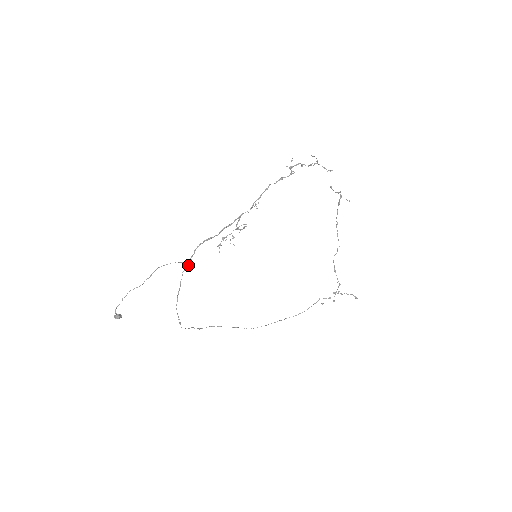
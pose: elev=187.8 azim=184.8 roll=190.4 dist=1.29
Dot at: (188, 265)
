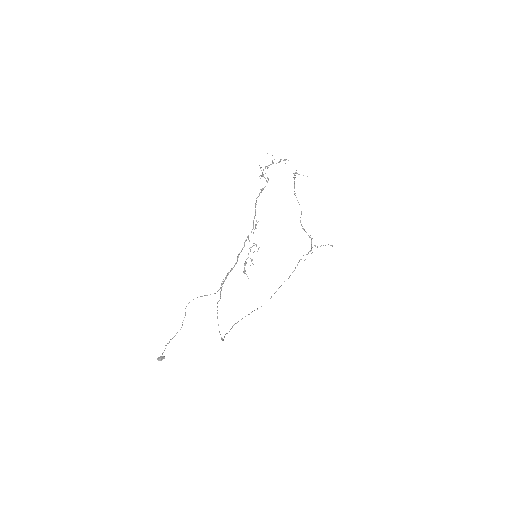
Dot at: (220, 297)
